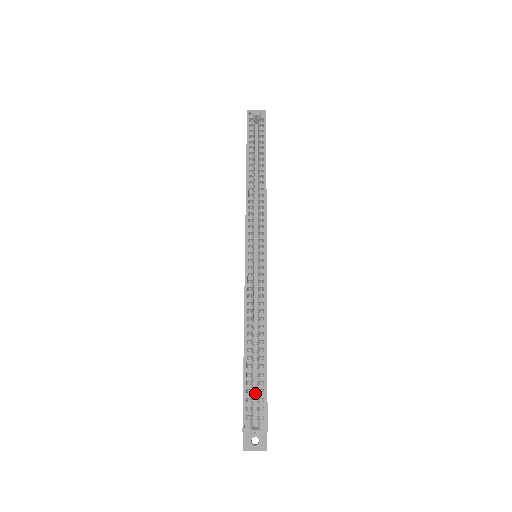
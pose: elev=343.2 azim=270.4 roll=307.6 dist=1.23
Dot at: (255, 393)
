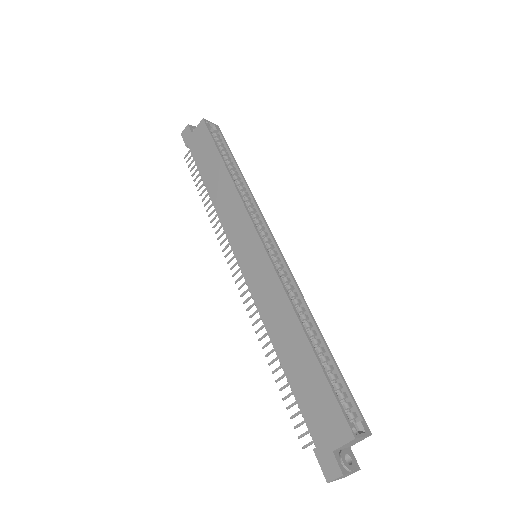
Dot at: occluded
